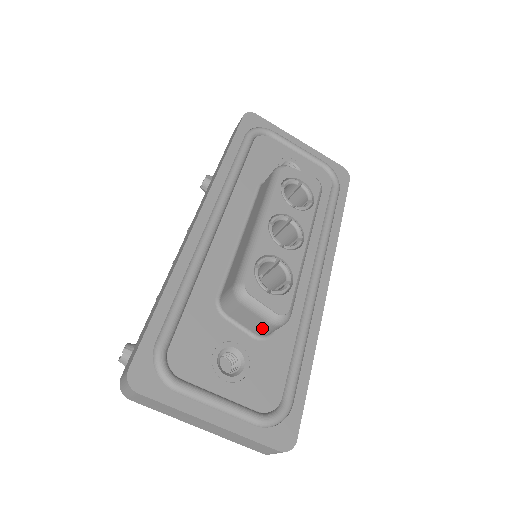
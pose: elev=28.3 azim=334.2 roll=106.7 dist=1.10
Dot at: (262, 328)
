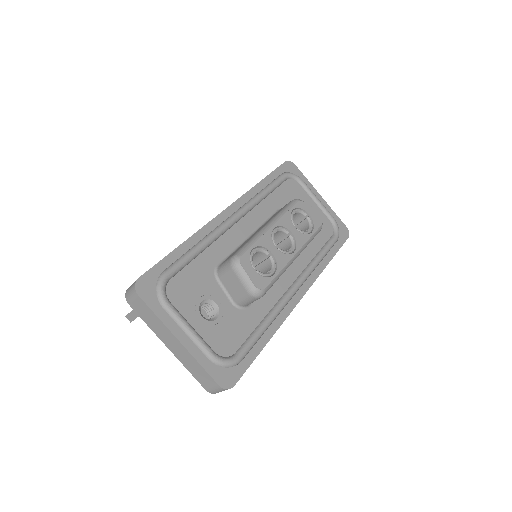
Dot at: (241, 296)
